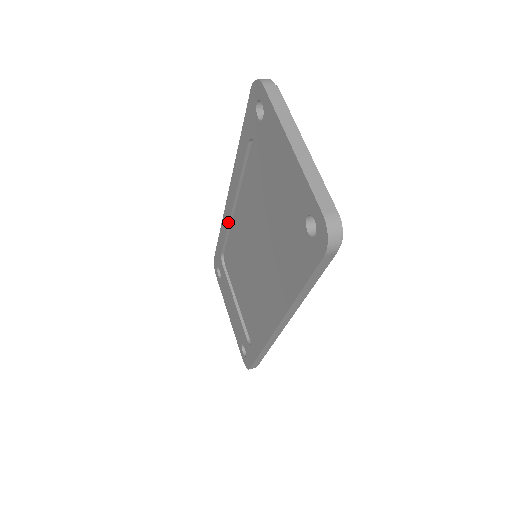
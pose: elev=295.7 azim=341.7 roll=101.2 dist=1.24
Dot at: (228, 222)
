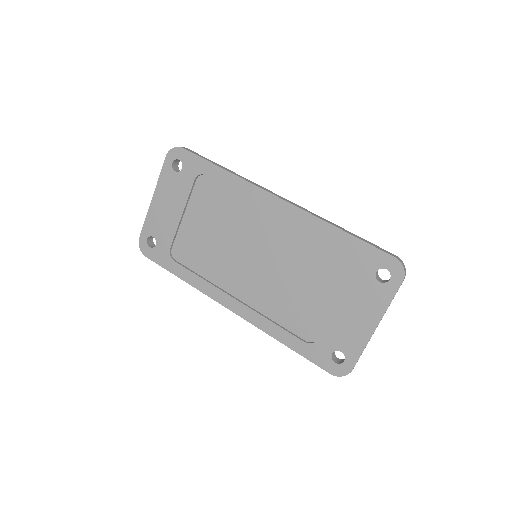
Dot at: (253, 199)
